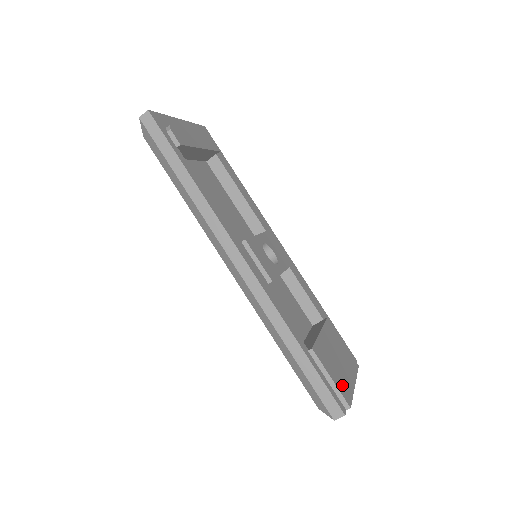
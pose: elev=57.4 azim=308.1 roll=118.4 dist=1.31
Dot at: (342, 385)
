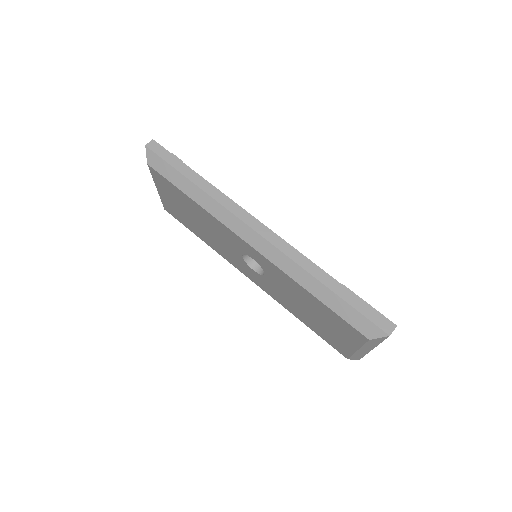
Dot at: occluded
